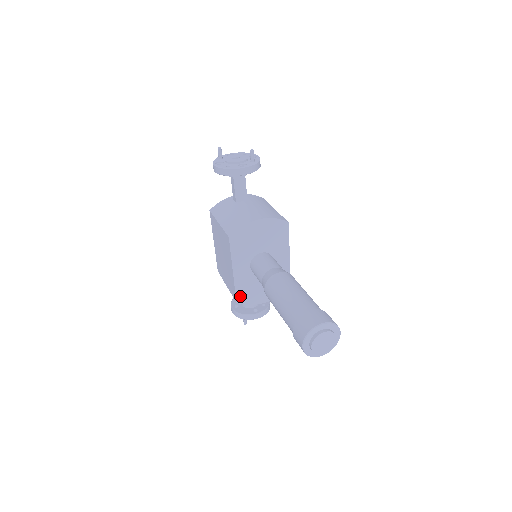
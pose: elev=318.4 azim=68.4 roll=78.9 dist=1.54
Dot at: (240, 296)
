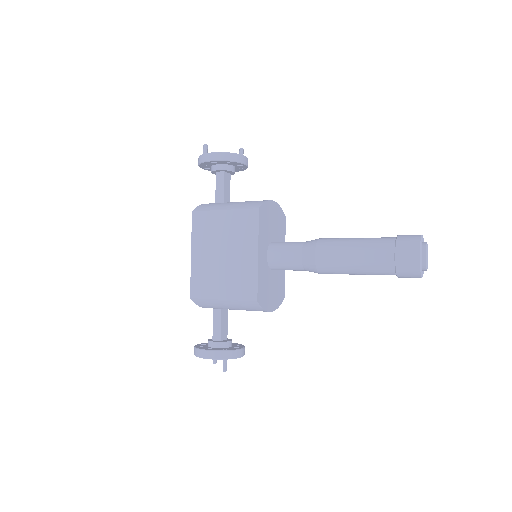
Dot at: (259, 293)
